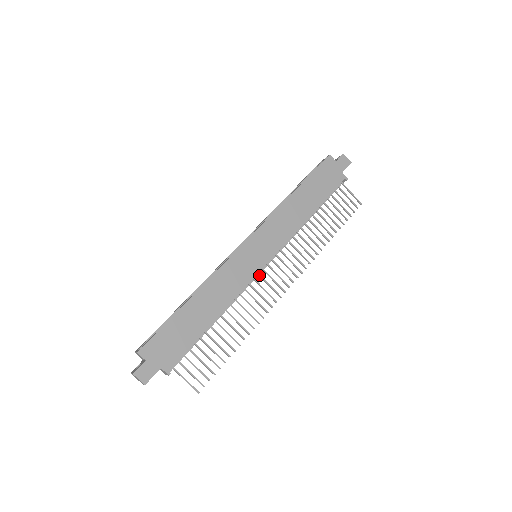
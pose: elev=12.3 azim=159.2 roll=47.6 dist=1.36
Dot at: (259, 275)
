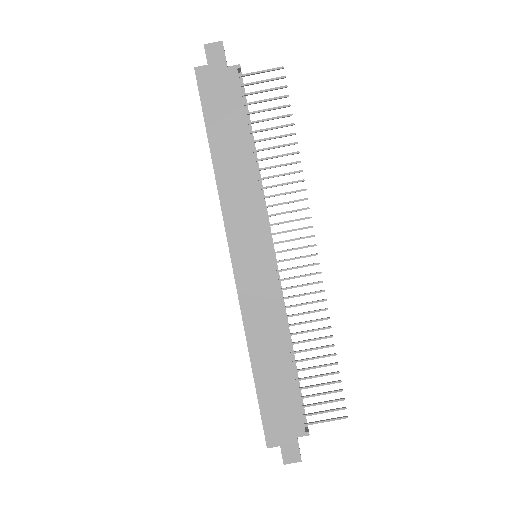
Dot at: (278, 272)
